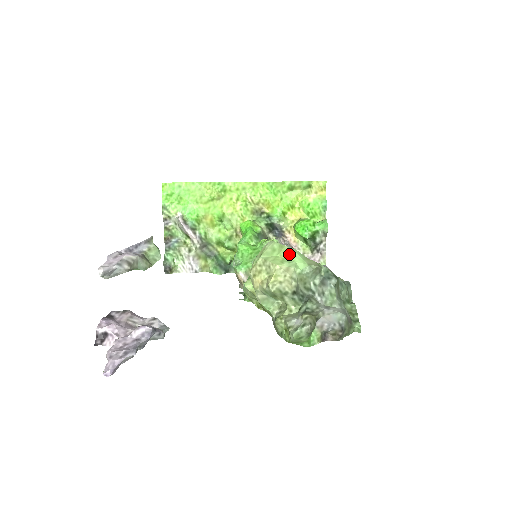
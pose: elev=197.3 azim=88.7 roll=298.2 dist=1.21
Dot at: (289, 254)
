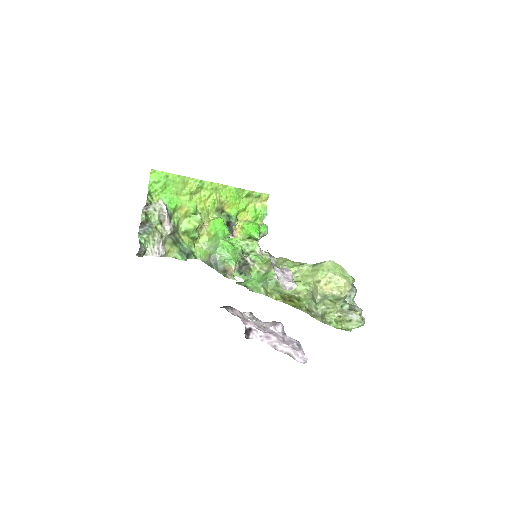
Dot at: (343, 271)
